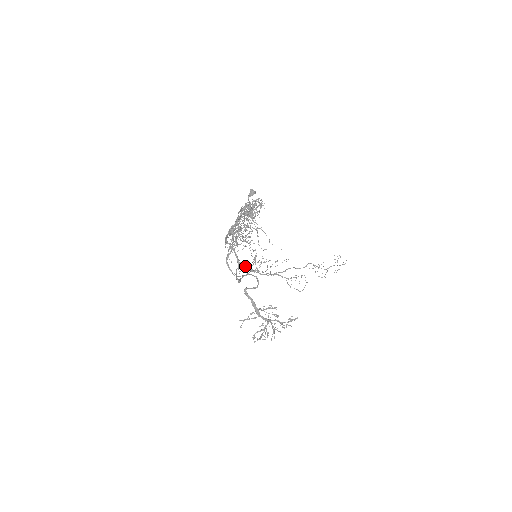
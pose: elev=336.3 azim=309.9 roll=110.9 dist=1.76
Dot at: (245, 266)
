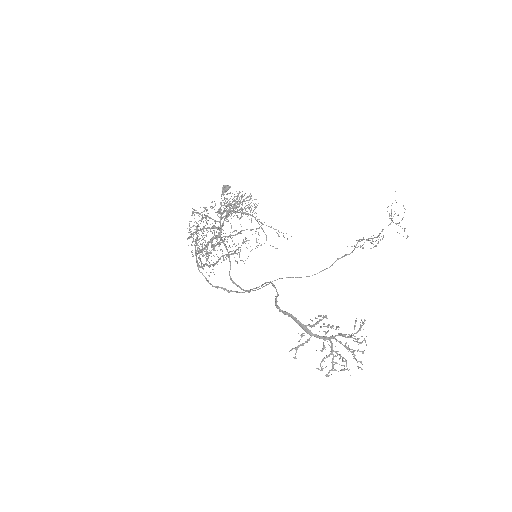
Dot at: (203, 265)
